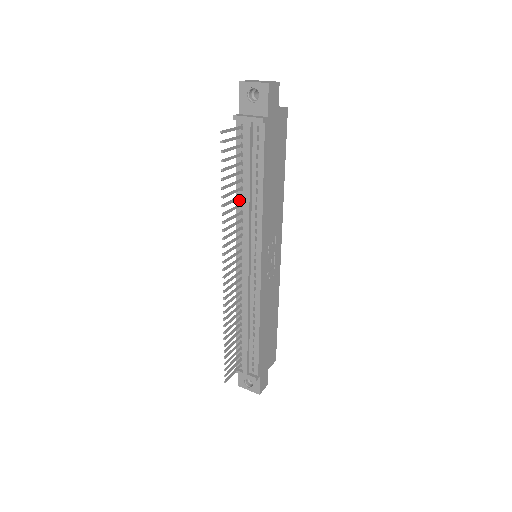
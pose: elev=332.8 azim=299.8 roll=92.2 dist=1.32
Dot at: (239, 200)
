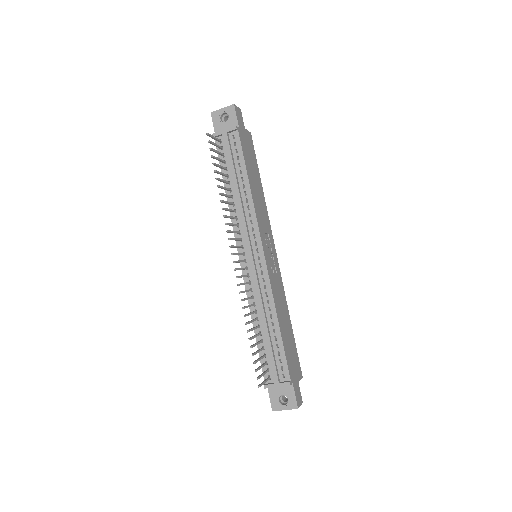
Dot at: occluded
